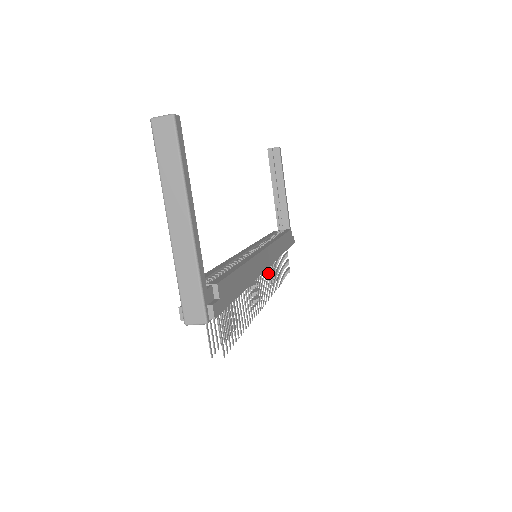
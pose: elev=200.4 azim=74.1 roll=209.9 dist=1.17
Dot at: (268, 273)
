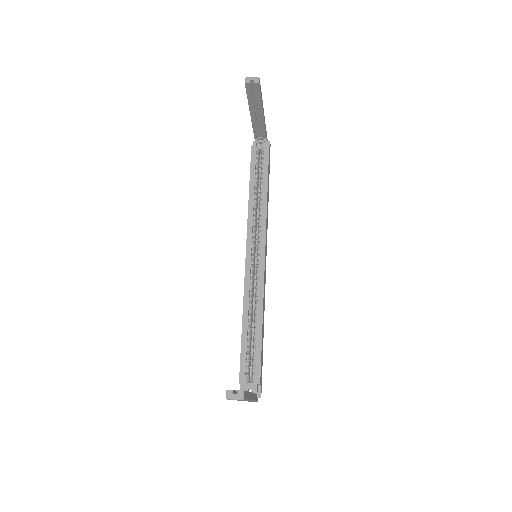
Dot at: occluded
